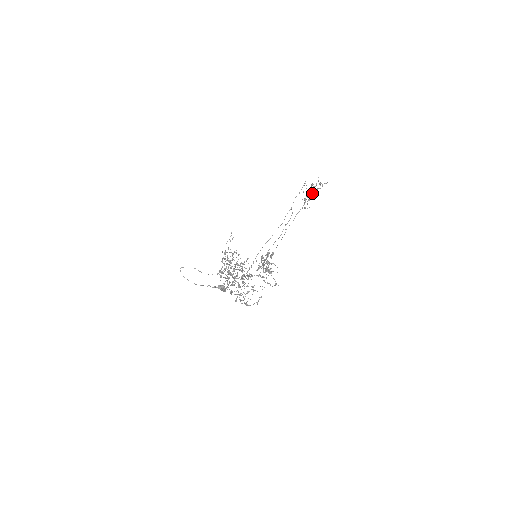
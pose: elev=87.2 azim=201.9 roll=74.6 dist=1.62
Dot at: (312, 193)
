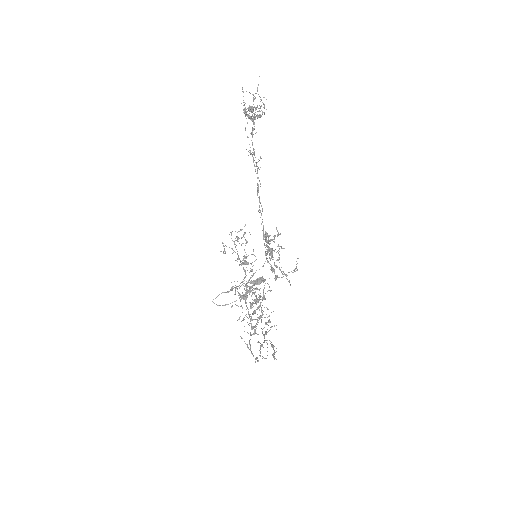
Dot at: occluded
